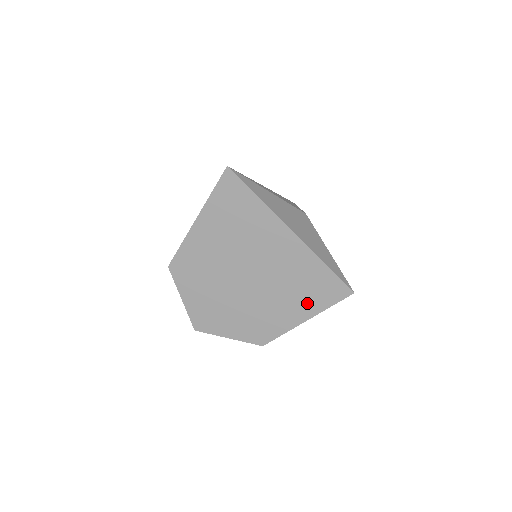
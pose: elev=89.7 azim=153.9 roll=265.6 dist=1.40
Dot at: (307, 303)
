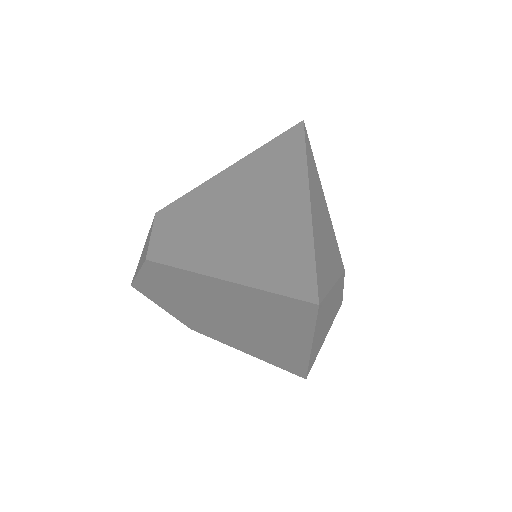
Dot at: (261, 355)
